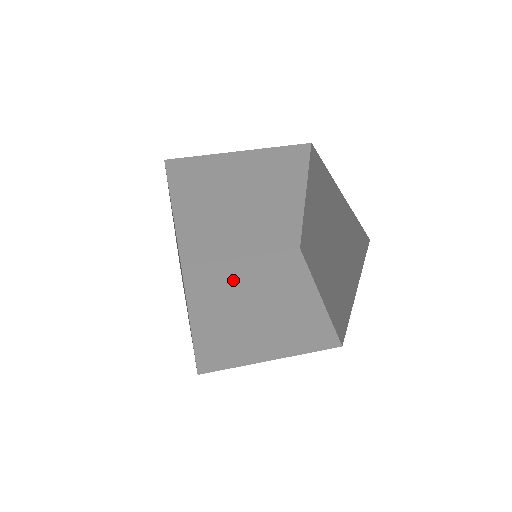
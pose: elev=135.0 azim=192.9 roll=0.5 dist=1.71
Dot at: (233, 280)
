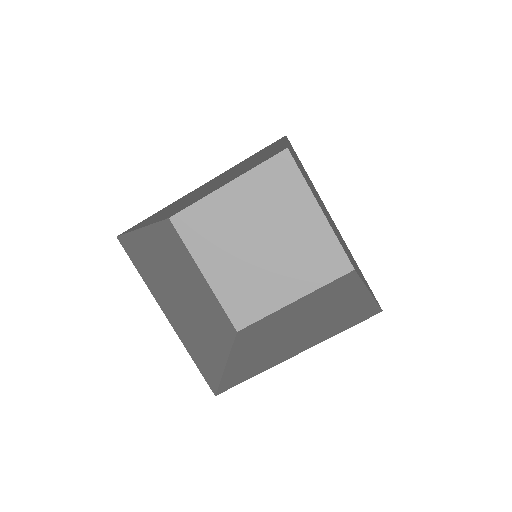
Dot at: (188, 269)
